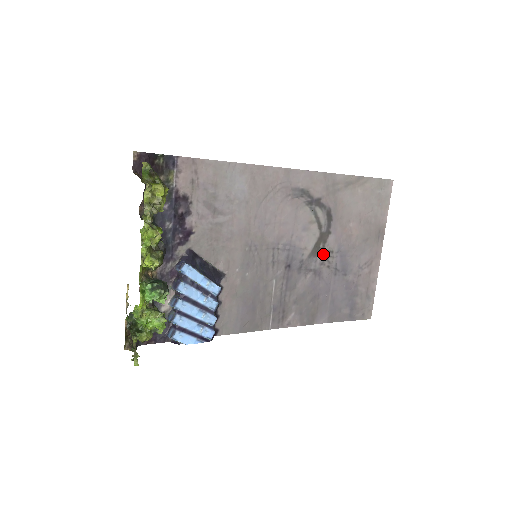
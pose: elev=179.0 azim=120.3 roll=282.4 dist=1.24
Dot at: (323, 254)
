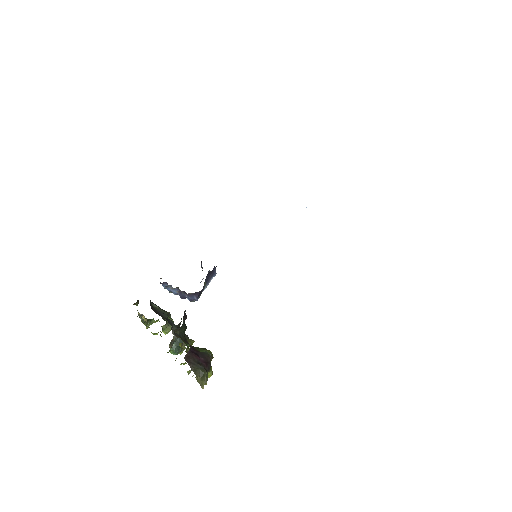
Dot at: occluded
